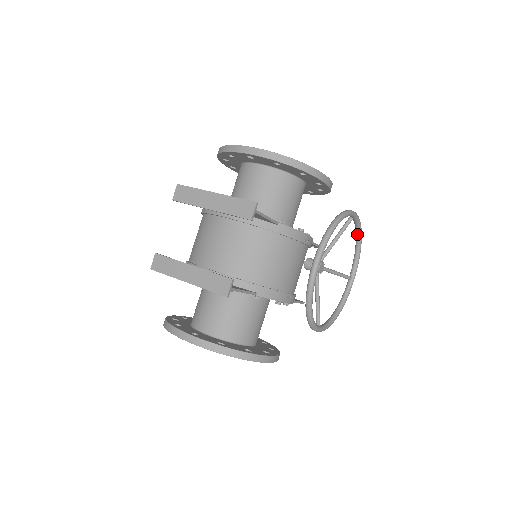
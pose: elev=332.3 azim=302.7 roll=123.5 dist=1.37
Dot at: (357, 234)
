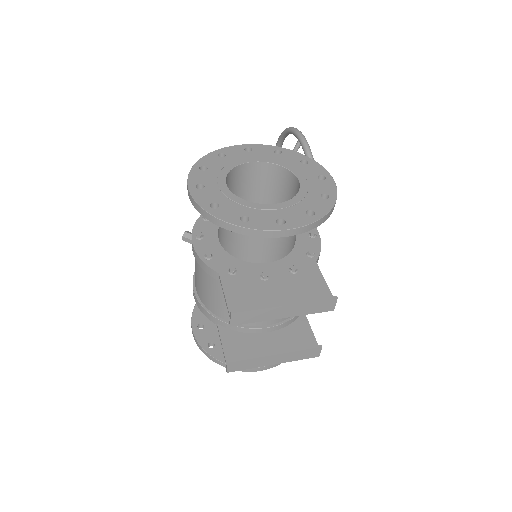
Dot at: (288, 134)
